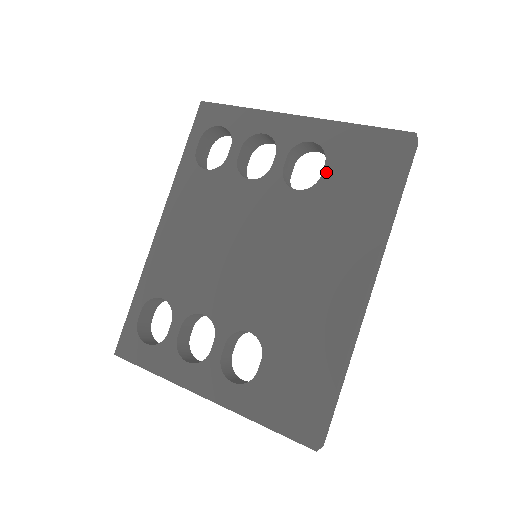
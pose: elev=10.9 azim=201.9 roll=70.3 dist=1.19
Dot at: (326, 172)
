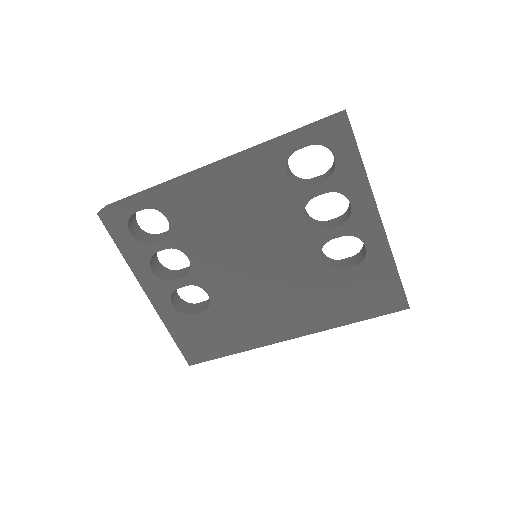
Dot at: (348, 272)
